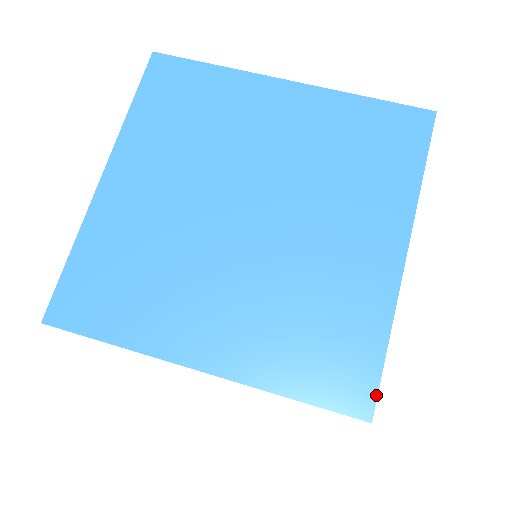
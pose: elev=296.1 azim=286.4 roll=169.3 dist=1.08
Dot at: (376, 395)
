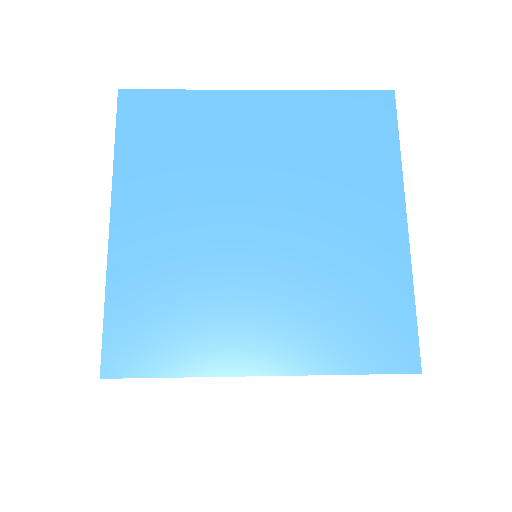
Dot at: occluded
